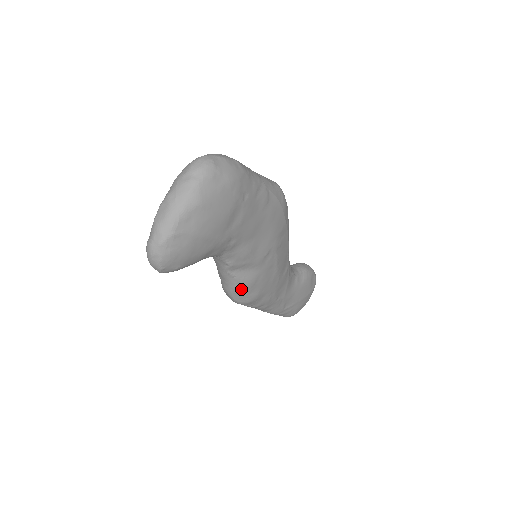
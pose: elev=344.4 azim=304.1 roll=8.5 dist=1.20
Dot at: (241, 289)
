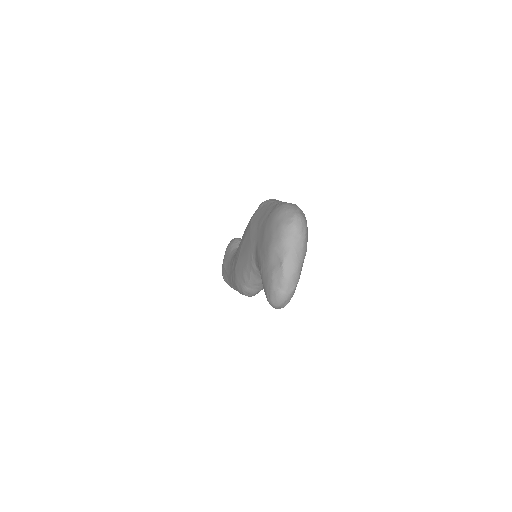
Dot at: occluded
